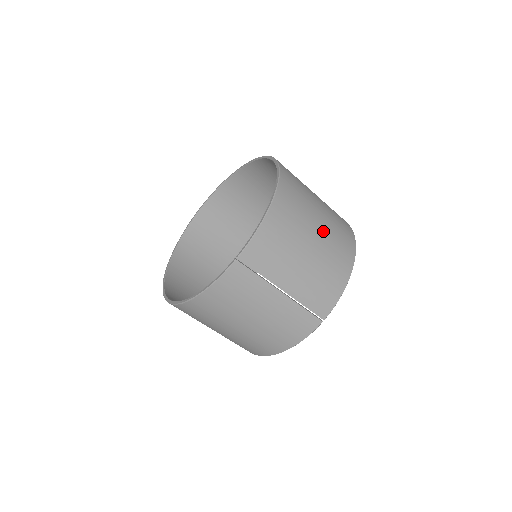
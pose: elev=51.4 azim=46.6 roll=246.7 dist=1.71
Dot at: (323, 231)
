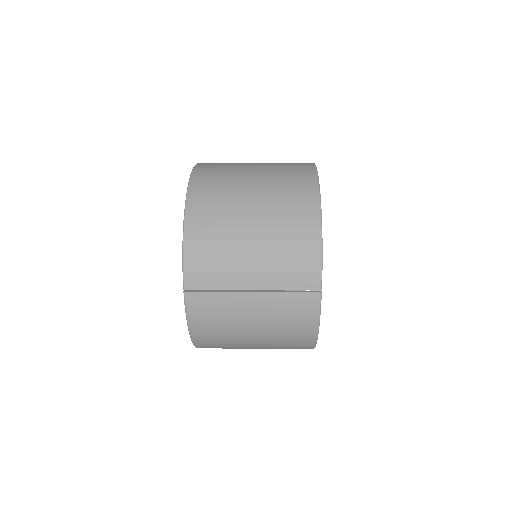
Dot at: (262, 204)
